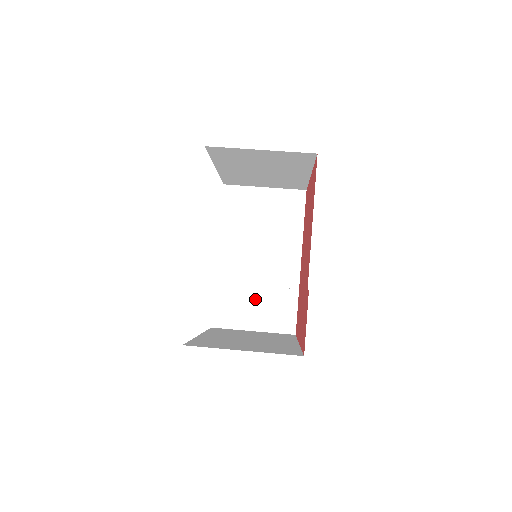
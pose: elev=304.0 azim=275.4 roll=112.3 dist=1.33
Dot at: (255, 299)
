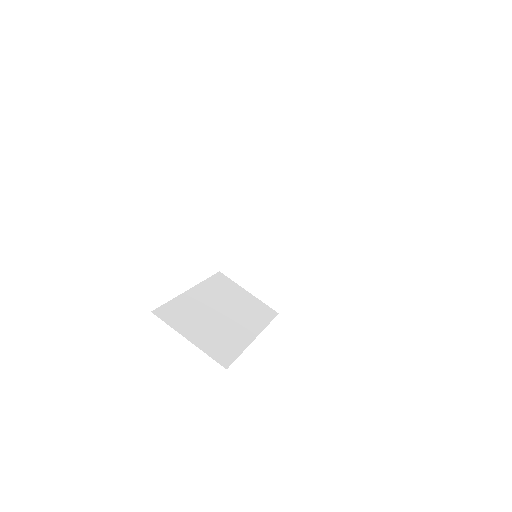
Dot at: (261, 270)
